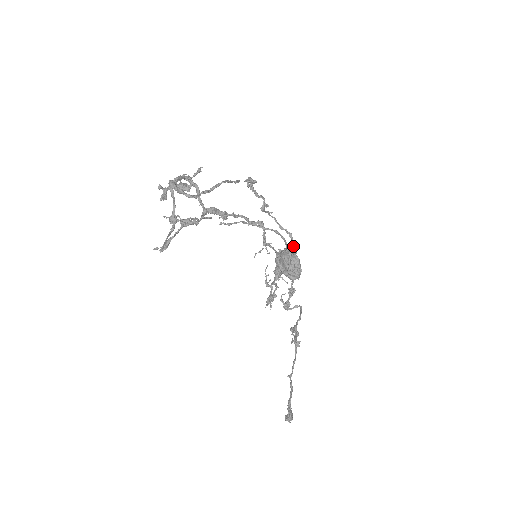
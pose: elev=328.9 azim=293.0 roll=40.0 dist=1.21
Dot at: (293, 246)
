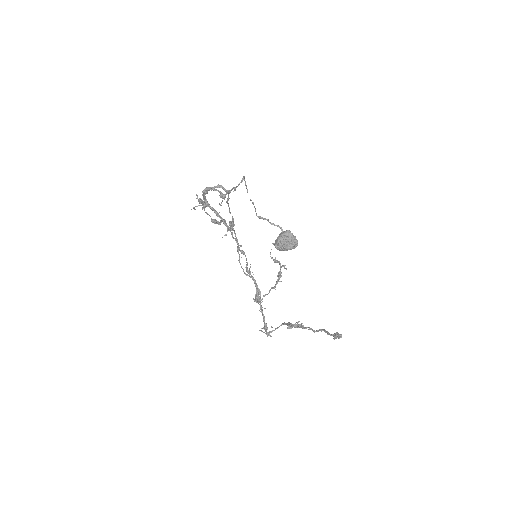
Dot at: (257, 287)
